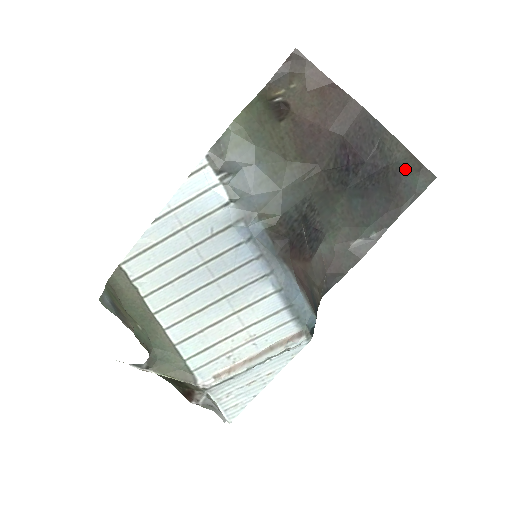
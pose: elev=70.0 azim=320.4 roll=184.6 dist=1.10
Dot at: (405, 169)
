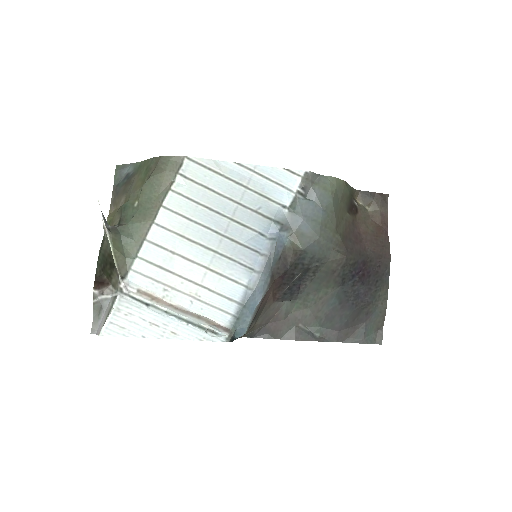
Dot at: (374, 318)
